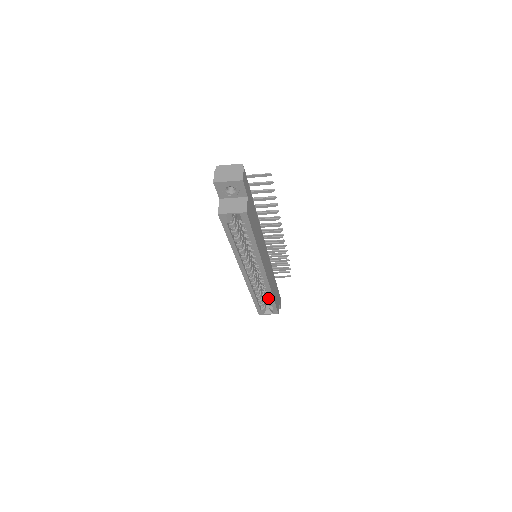
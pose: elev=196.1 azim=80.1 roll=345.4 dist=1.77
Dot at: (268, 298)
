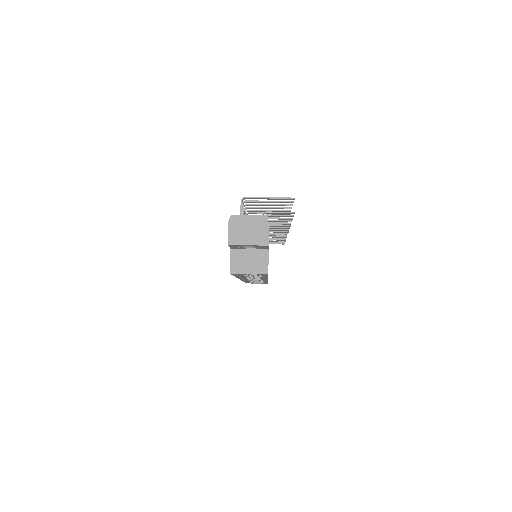
Dot at: occluded
